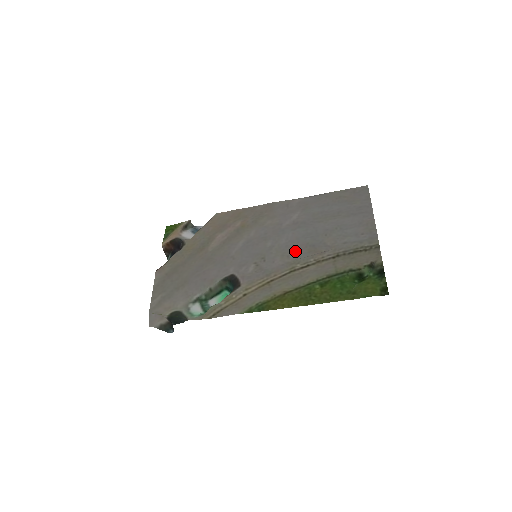
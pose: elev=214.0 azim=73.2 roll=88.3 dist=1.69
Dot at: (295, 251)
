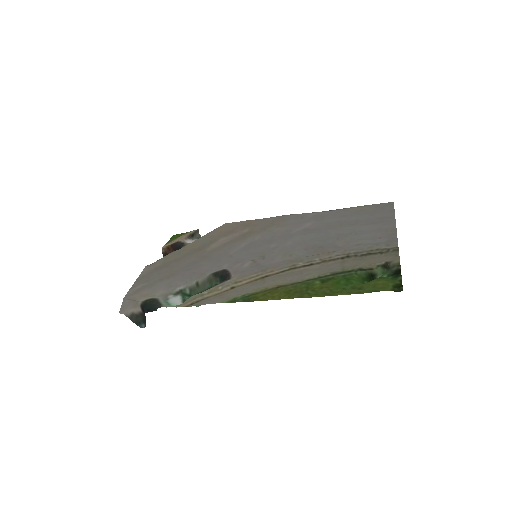
Dot at: (300, 251)
